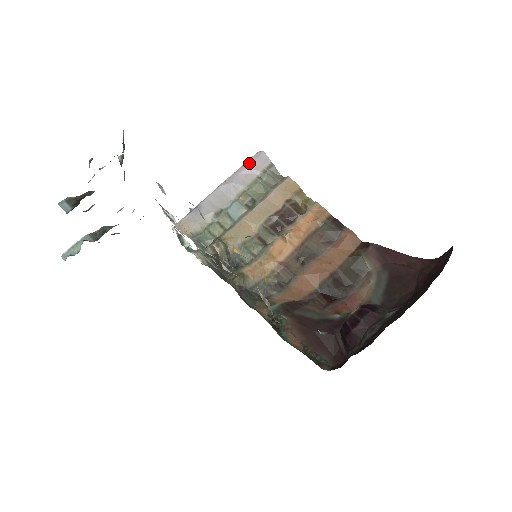
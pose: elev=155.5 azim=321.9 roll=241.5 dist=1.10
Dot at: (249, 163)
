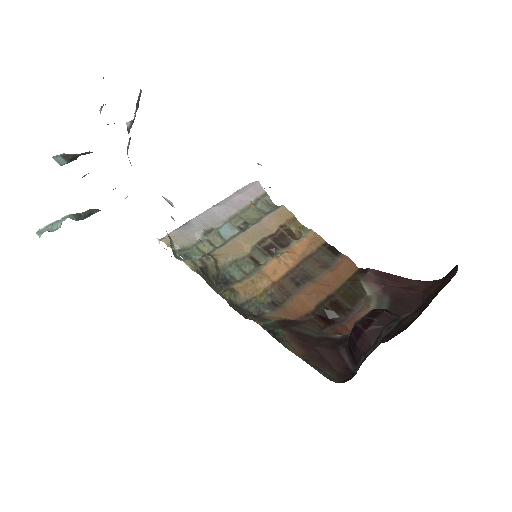
Dot at: (243, 190)
